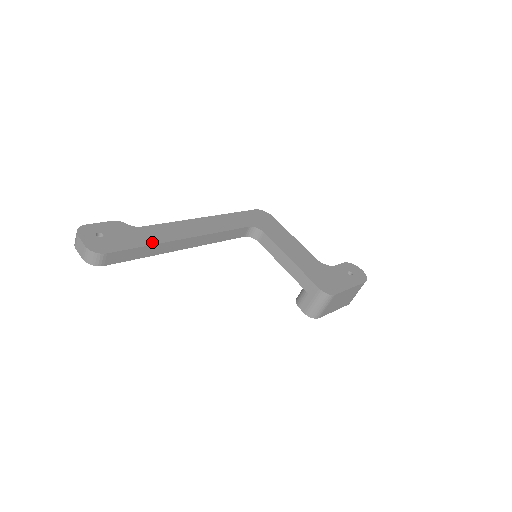
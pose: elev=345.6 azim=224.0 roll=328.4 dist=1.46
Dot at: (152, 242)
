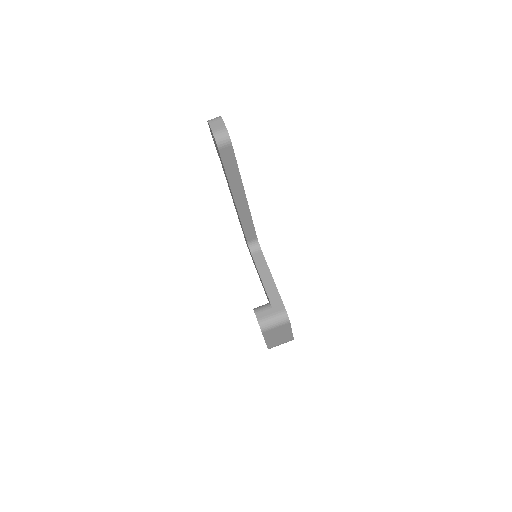
Dot at: occluded
